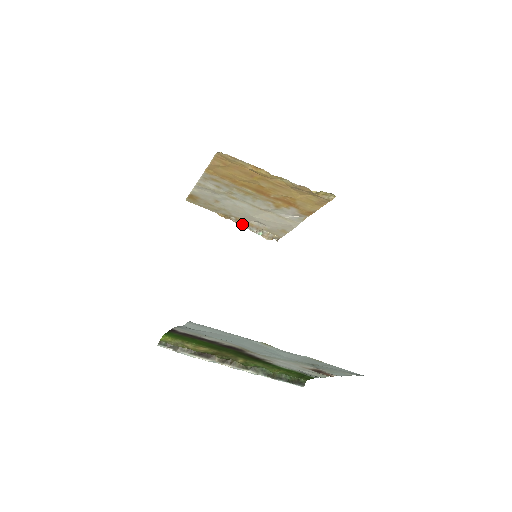
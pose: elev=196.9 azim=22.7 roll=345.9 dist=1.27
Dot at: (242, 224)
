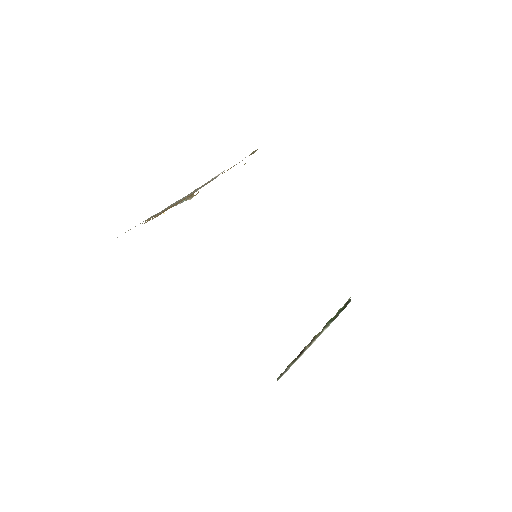
Dot at: occluded
